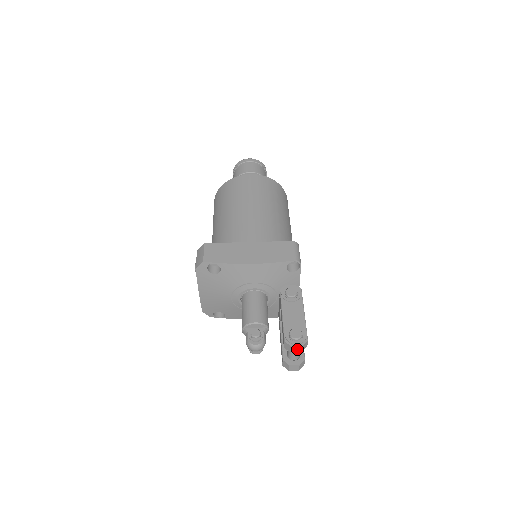
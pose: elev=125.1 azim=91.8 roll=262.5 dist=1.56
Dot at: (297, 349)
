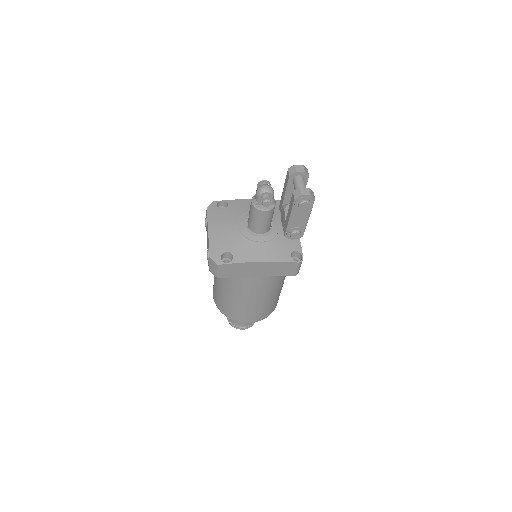
Dot at: (300, 168)
